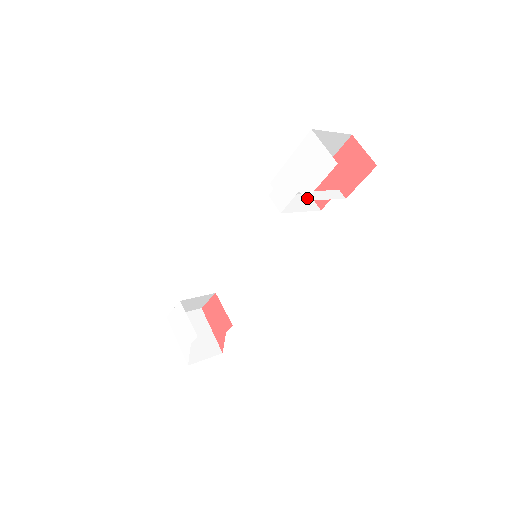
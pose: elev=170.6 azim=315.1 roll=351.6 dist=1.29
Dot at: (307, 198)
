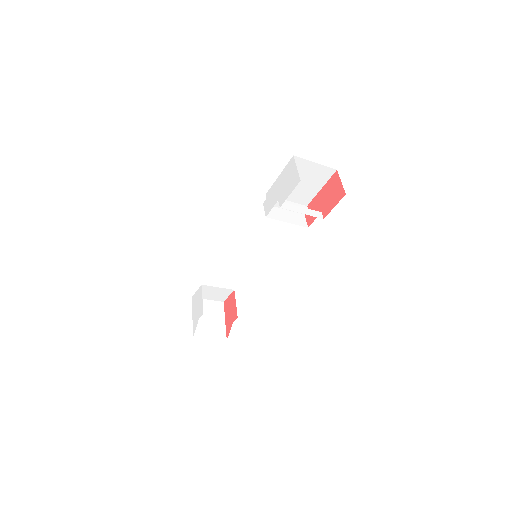
Dot at: (281, 206)
